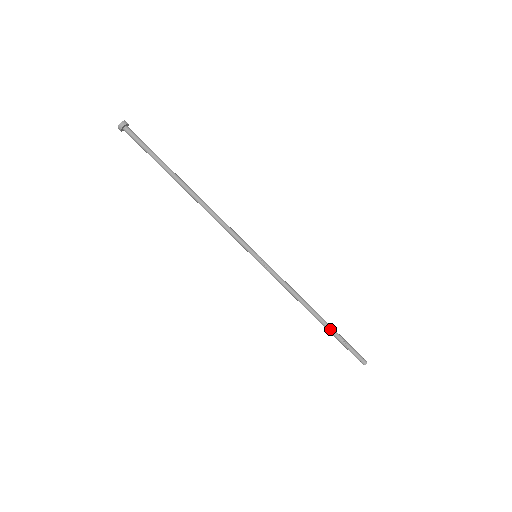
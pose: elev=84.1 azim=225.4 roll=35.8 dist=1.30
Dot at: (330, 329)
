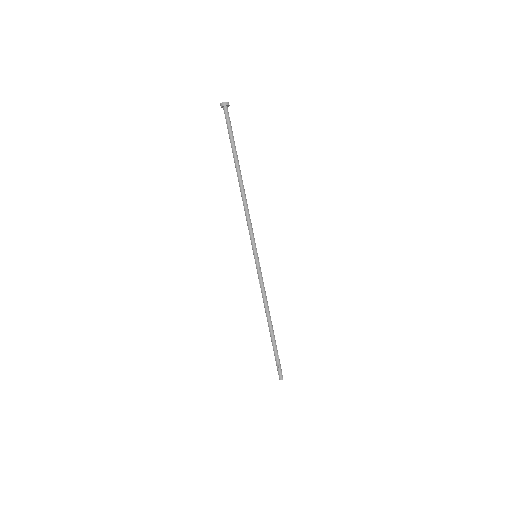
Dot at: occluded
